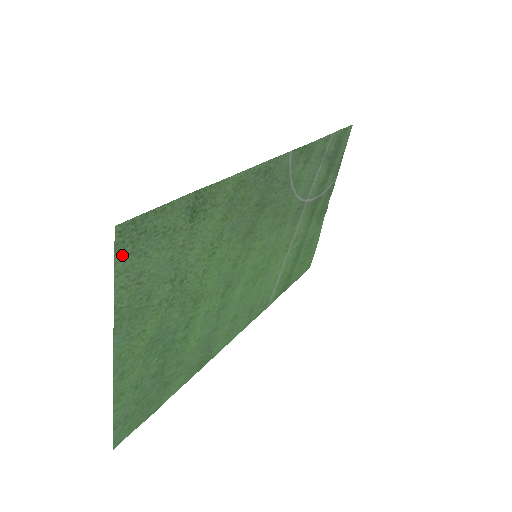
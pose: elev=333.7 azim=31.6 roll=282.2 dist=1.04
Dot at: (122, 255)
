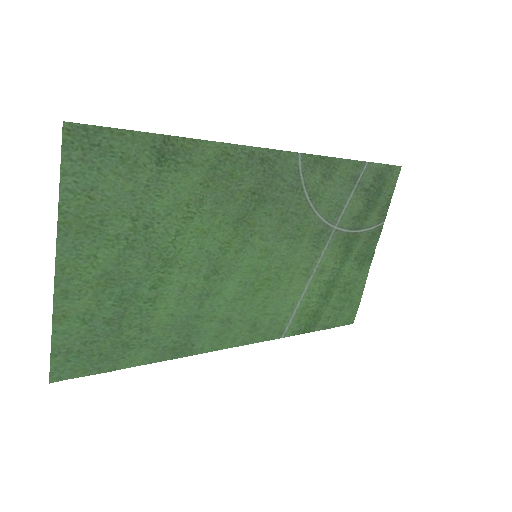
Dot at: (71, 156)
